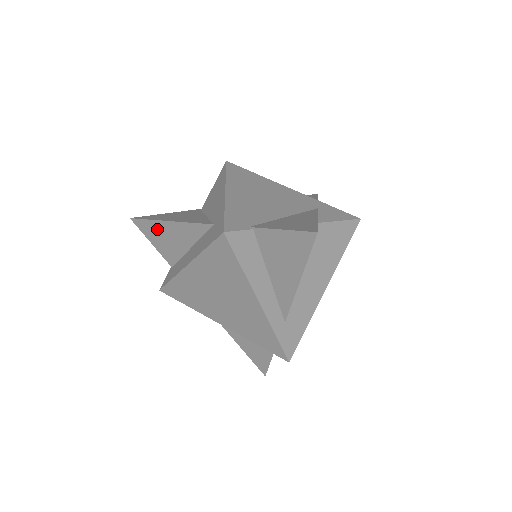
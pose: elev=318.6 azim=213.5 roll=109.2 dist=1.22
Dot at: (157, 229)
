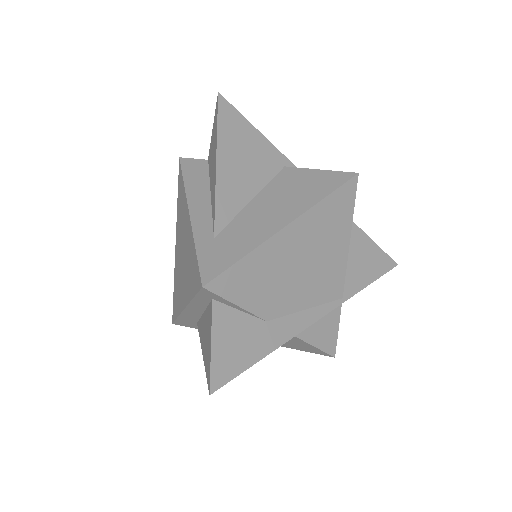
Dot at: occluded
